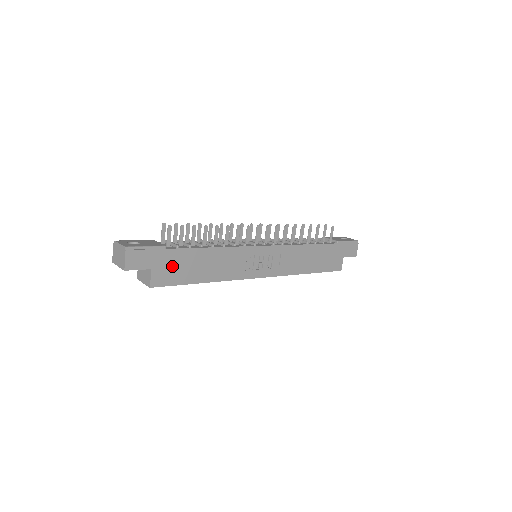
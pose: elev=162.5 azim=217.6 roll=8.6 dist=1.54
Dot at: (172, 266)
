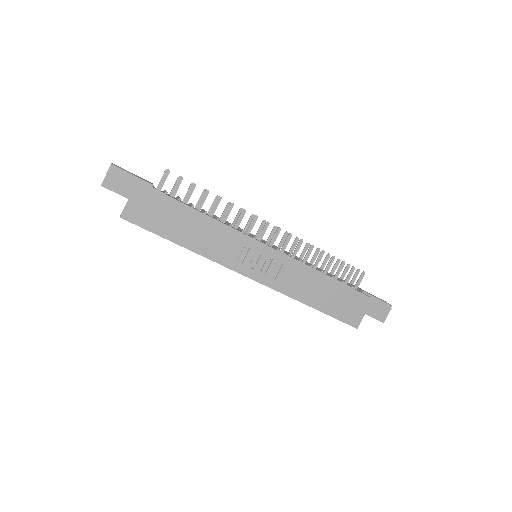
Dot at: (152, 208)
